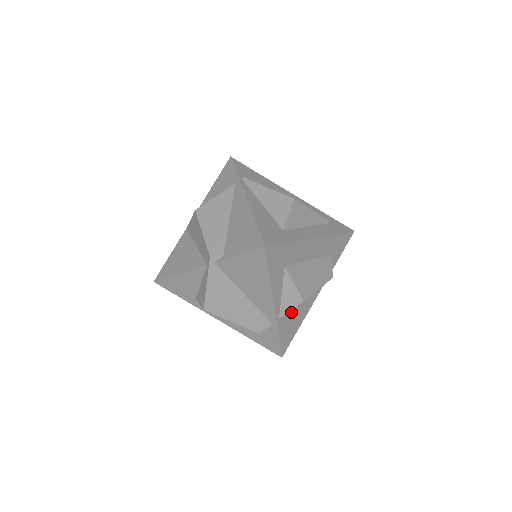
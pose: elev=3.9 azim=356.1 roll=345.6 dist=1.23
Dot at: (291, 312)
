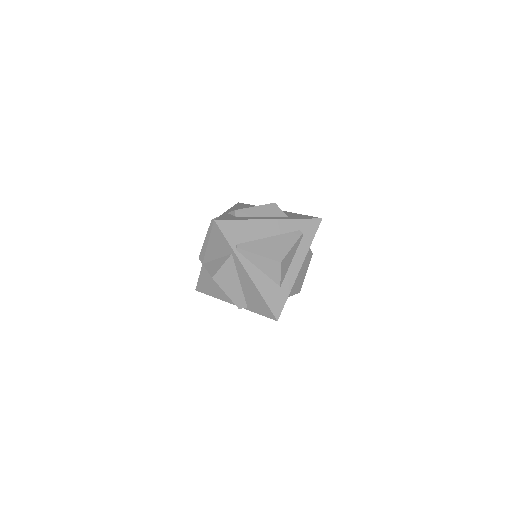
Dot at: occluded
